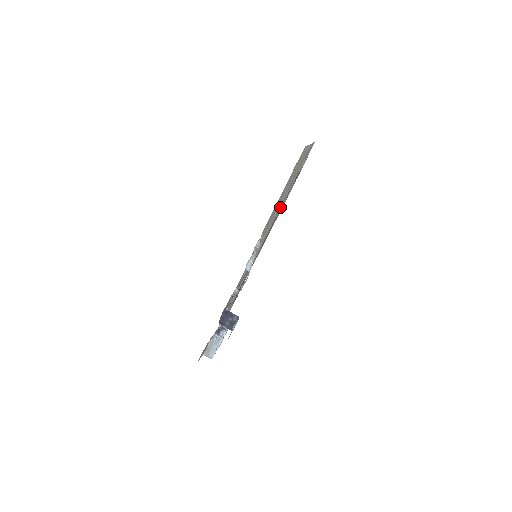
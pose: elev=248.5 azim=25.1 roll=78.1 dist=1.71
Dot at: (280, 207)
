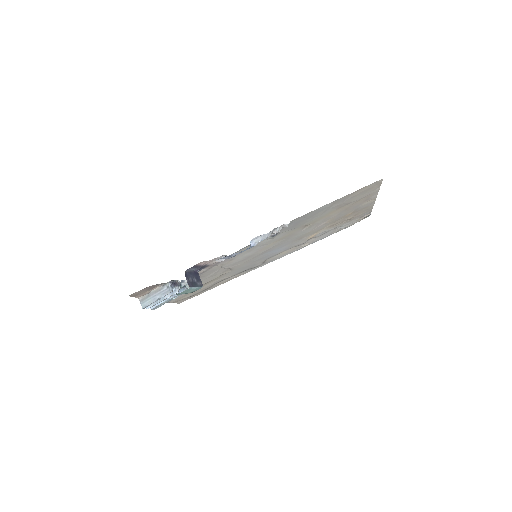
Dot at: (305, 238)
